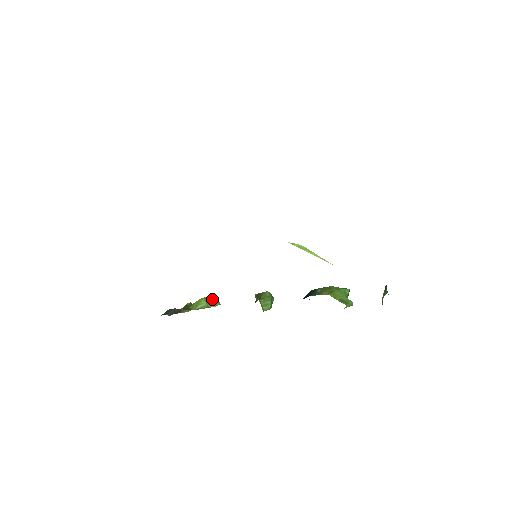
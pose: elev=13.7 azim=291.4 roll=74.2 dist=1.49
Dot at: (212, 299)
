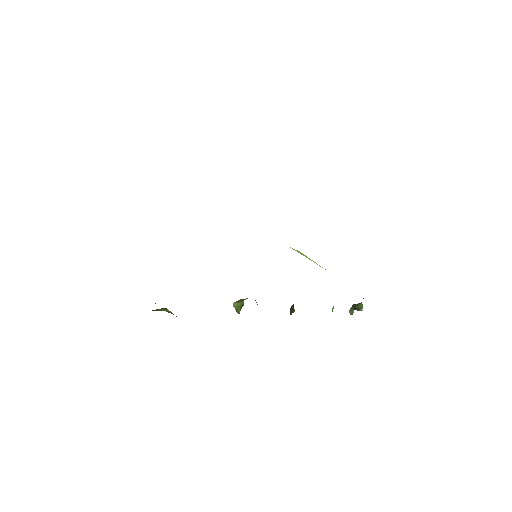
Dot at: occluded
